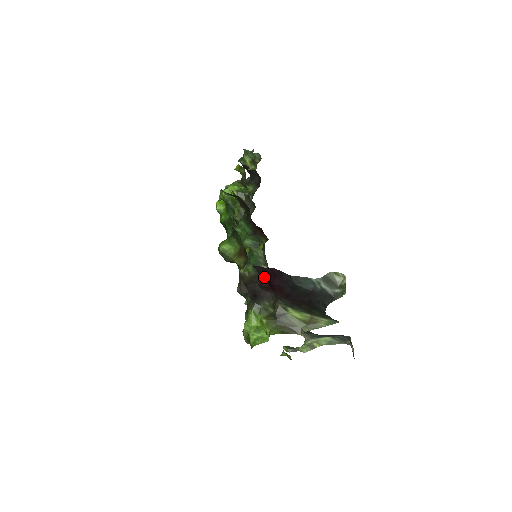
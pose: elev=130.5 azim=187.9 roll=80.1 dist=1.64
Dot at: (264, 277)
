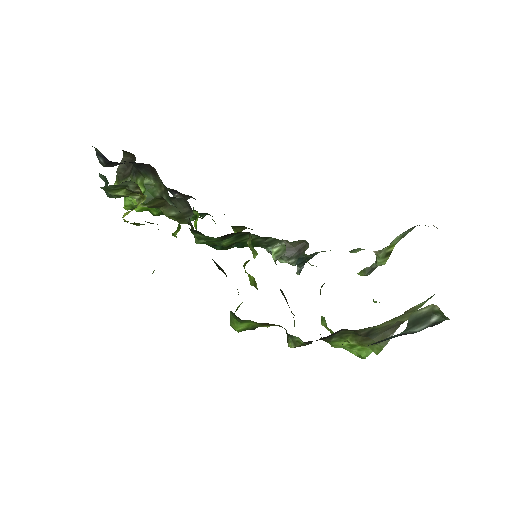
Dot at: occluded
